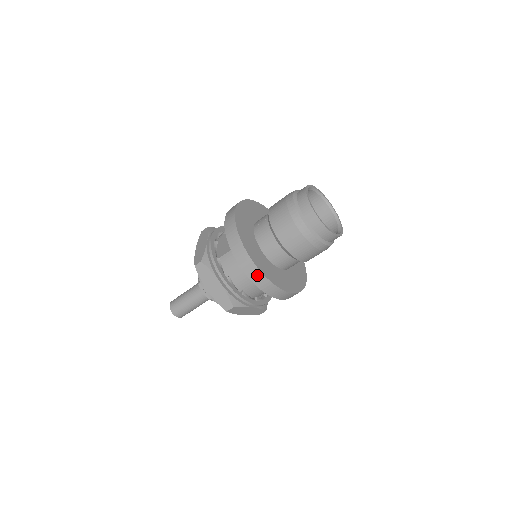
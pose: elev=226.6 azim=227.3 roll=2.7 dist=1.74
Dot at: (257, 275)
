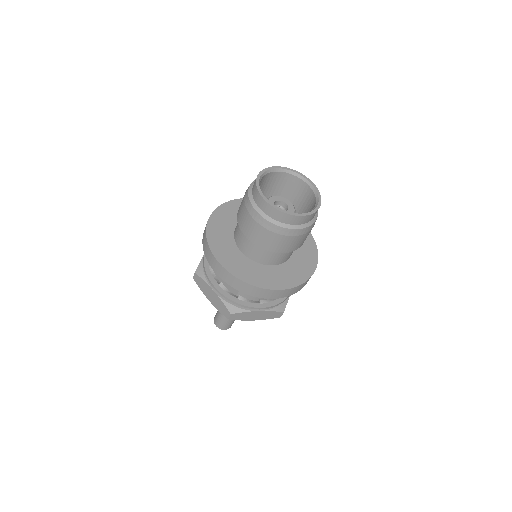
Dot at: (289, 292)
